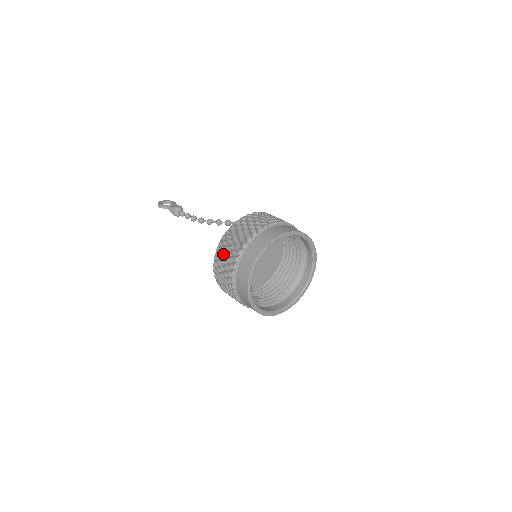
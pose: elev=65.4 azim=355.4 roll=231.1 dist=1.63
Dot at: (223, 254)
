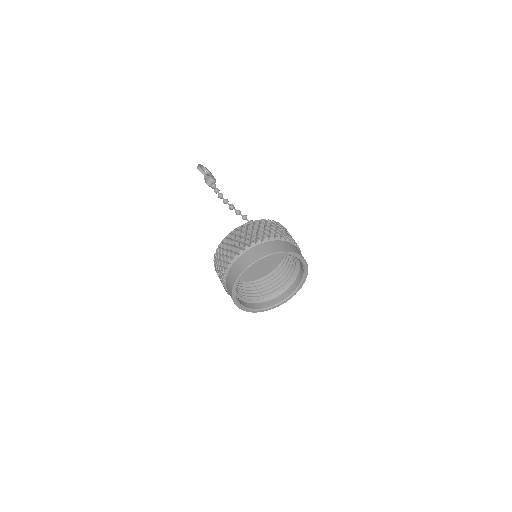
Dot at: (237, 236)
